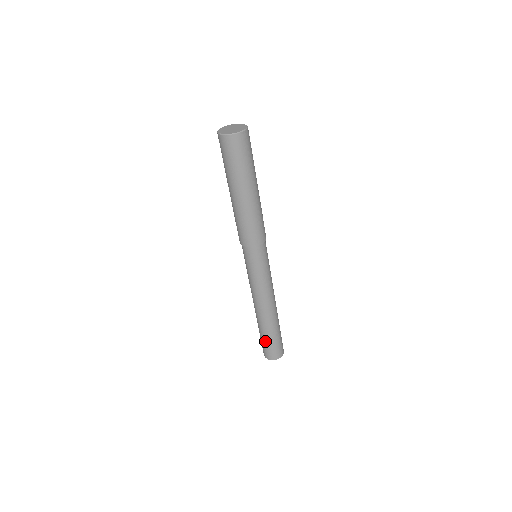
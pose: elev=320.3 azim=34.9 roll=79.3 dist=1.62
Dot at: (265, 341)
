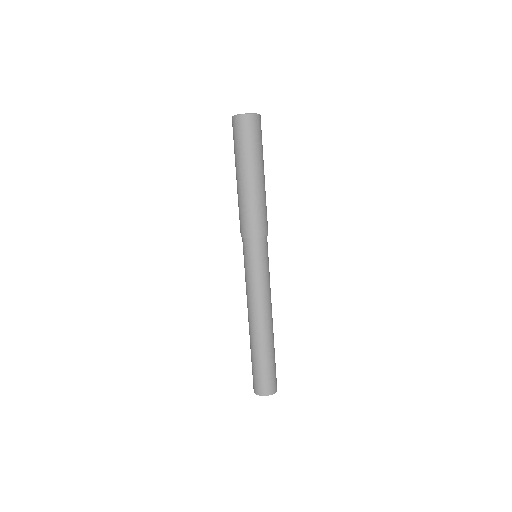
Dot at: (252, 364)
